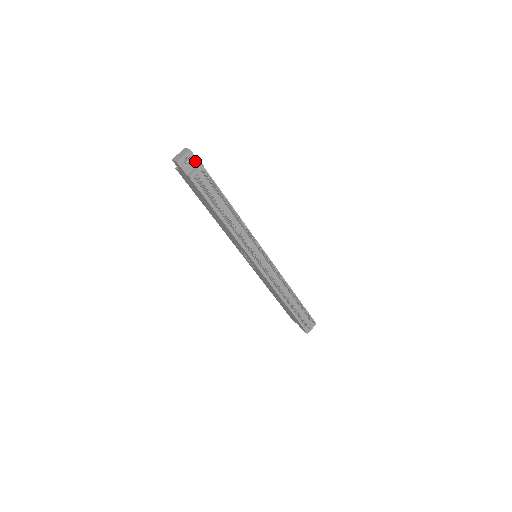
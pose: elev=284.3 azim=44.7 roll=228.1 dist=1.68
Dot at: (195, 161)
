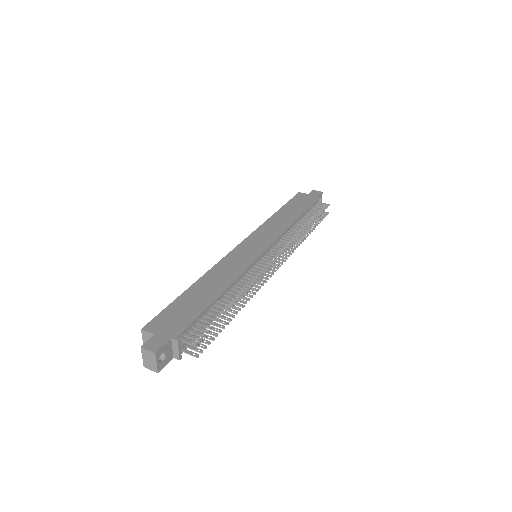
Dot at: (166, 346)
